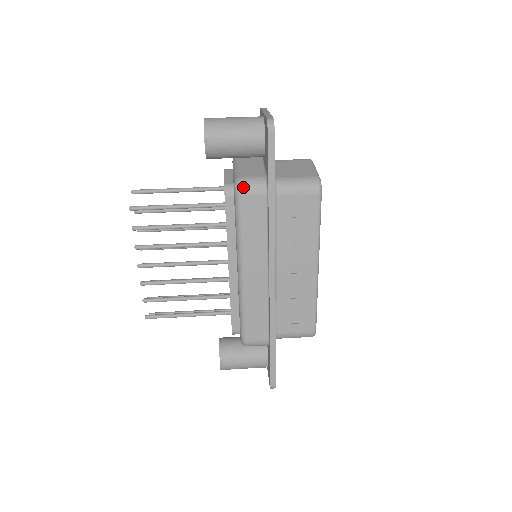
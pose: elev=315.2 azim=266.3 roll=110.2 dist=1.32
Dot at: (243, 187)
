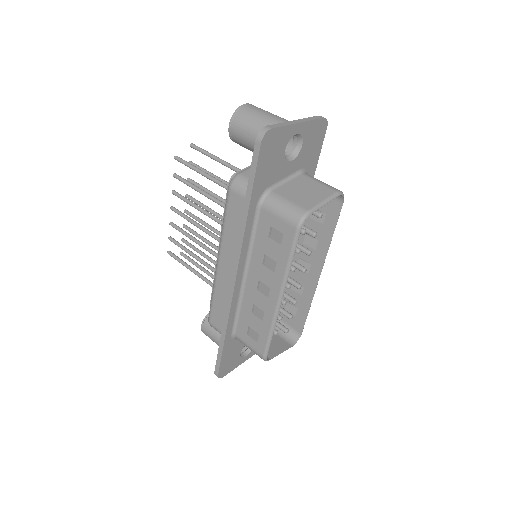
Dot at: (234, 183)
